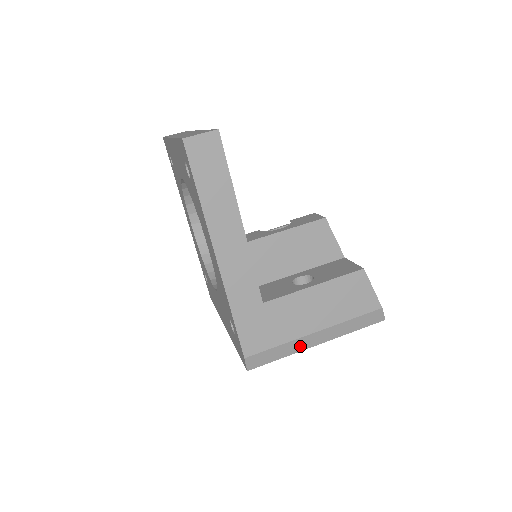
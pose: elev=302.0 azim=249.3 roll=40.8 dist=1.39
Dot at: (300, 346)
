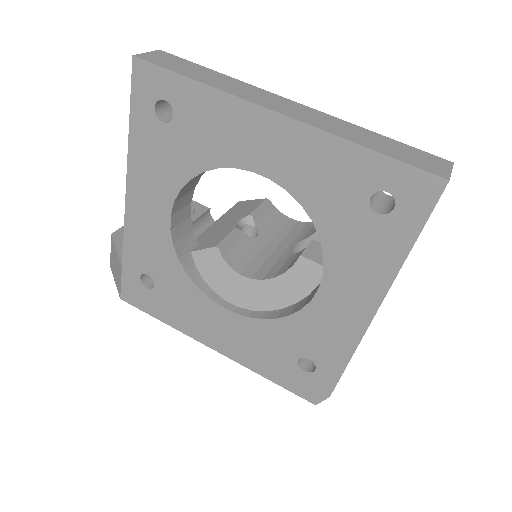
Dot at: occluded
